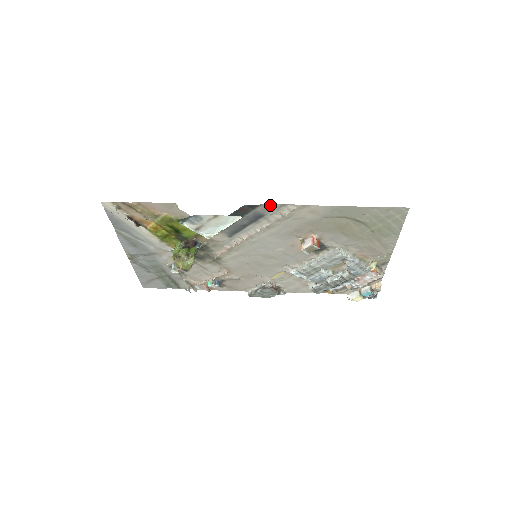
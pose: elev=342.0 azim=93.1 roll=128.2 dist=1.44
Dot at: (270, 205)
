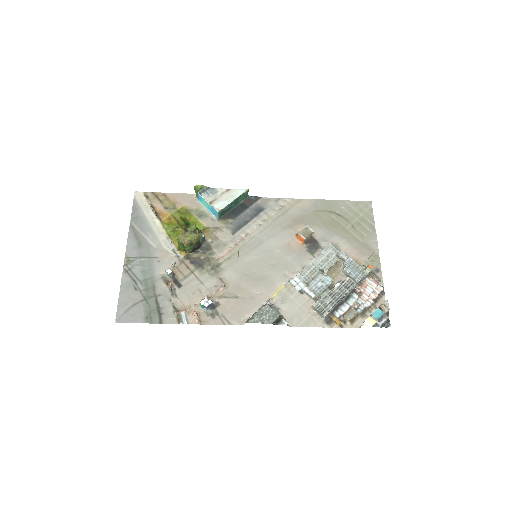
Dot at: (269, 199)
